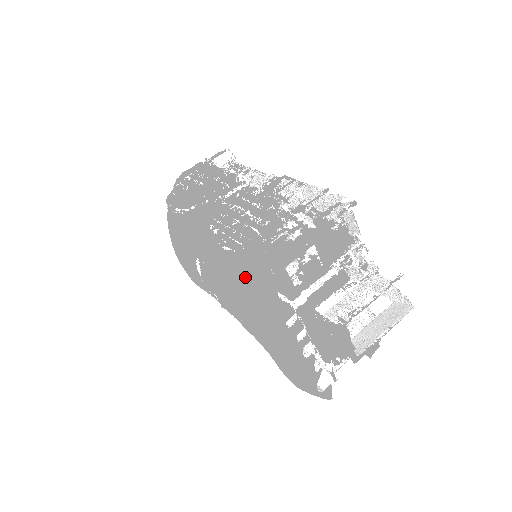
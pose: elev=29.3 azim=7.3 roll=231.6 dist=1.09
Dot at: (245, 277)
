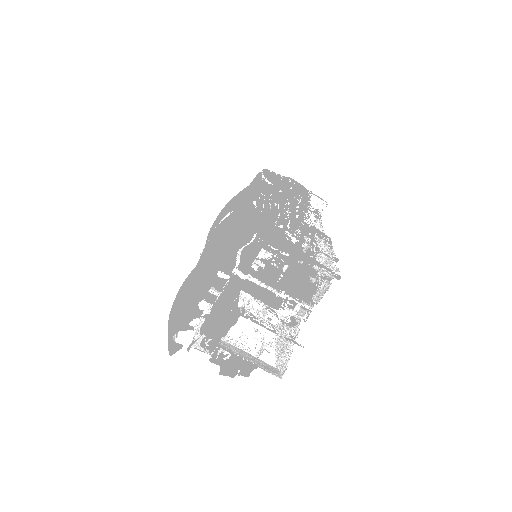
Dot at: (239, 228)
